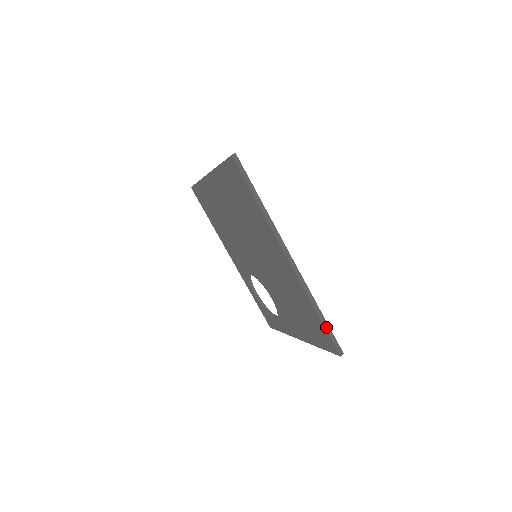
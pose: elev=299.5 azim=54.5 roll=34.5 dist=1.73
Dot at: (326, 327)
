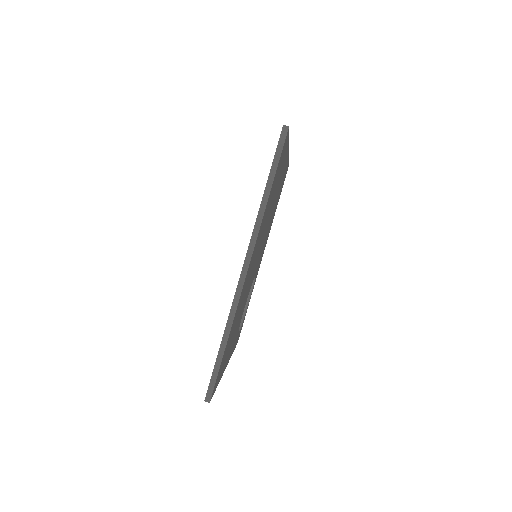
Dot at: (218, 361)
